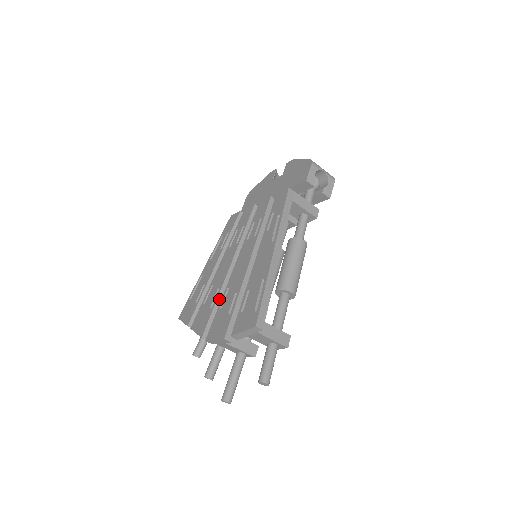
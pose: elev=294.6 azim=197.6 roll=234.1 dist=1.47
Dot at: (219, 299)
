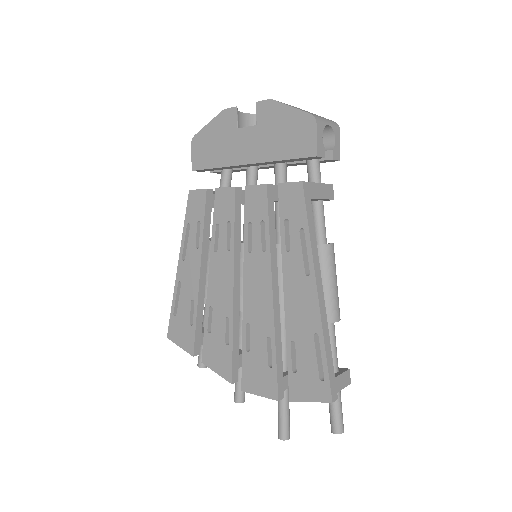
Dot at: (234, 332)
